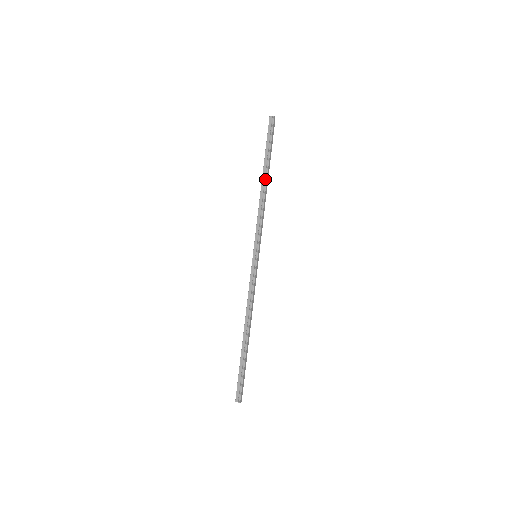
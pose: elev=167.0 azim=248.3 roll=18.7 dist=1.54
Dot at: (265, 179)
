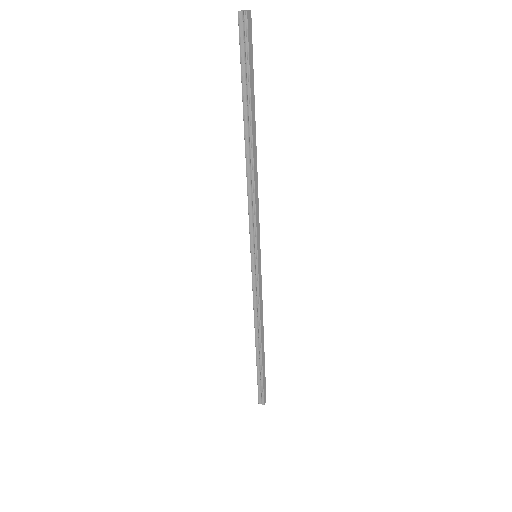
Dot at: (249, 143)
